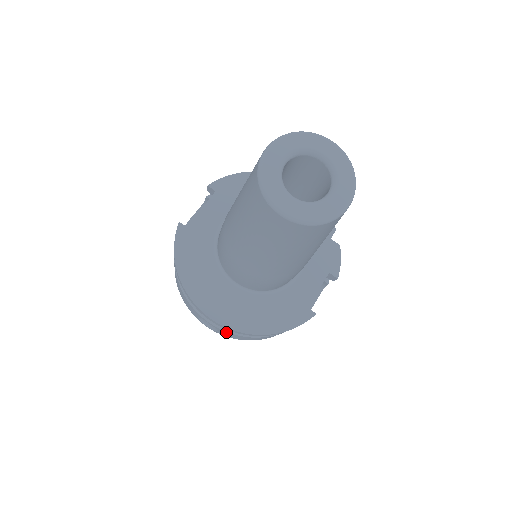
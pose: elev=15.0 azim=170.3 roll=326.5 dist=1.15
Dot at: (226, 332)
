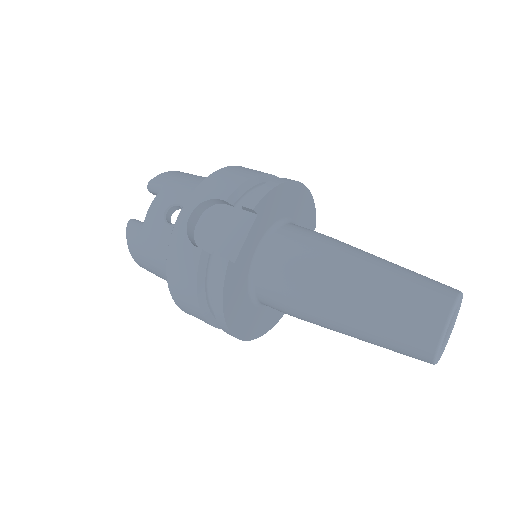
Dot at: occluded
